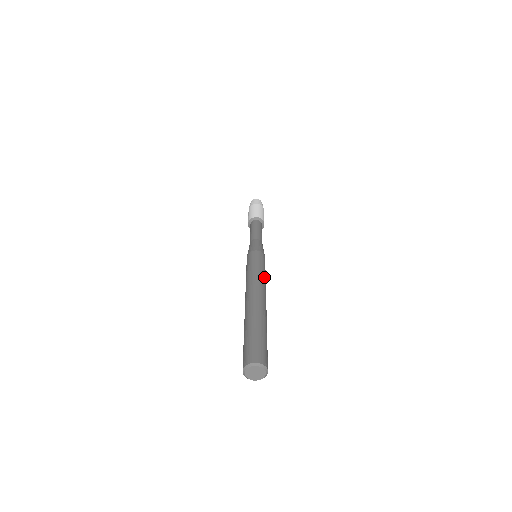
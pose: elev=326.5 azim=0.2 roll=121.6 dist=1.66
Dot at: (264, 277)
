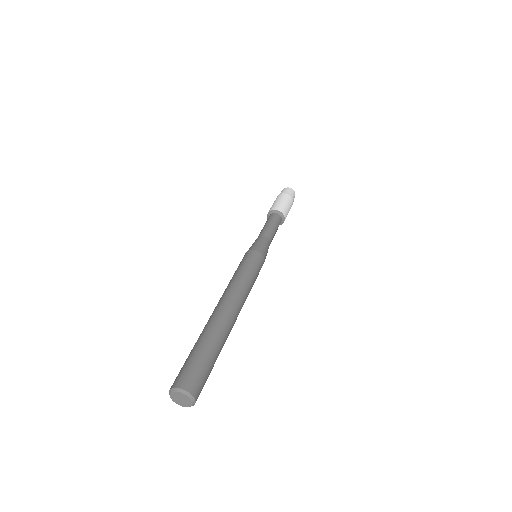
Dot at: occluded
